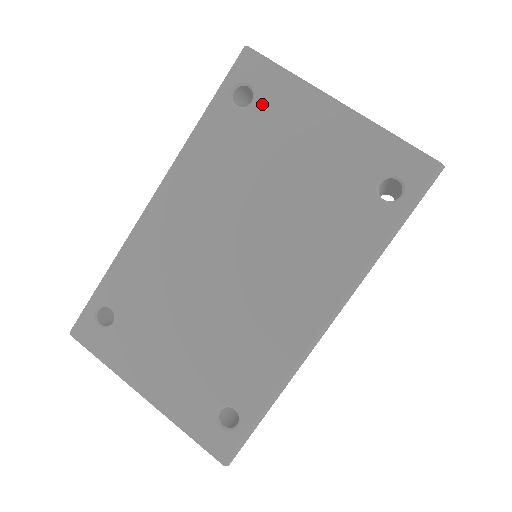
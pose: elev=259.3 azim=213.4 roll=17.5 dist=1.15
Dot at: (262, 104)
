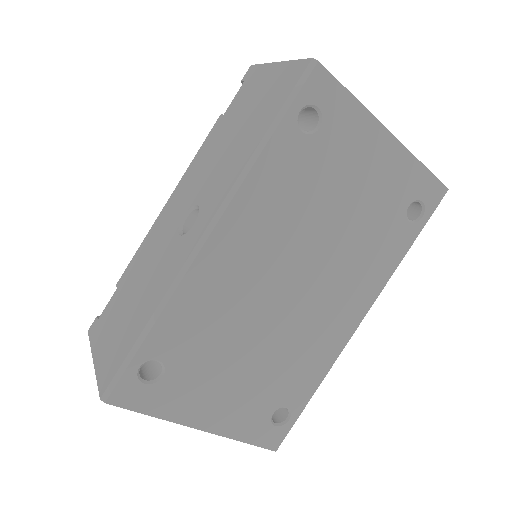
Dot at: (328, 131)
